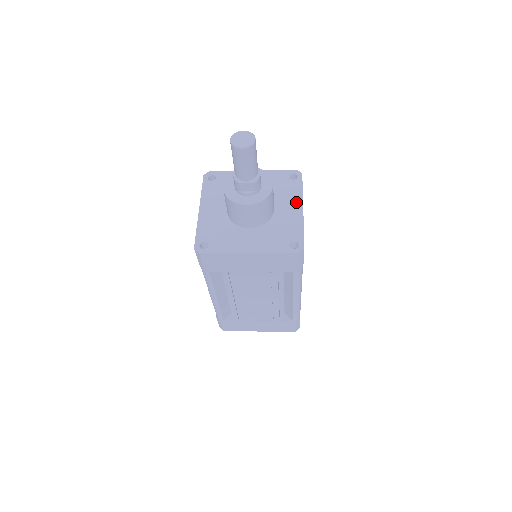
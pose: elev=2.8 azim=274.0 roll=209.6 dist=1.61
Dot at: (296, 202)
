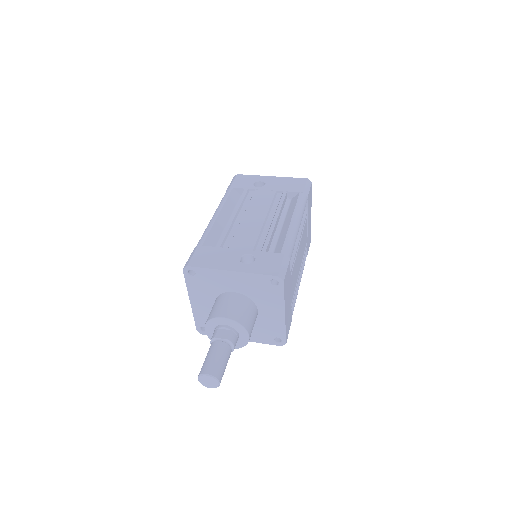
Dot at: (278, 308)
